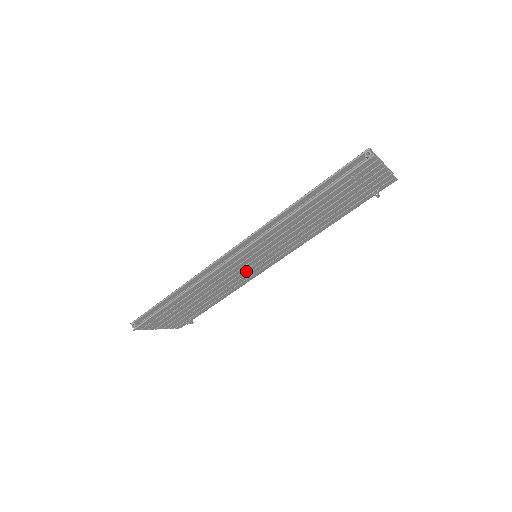
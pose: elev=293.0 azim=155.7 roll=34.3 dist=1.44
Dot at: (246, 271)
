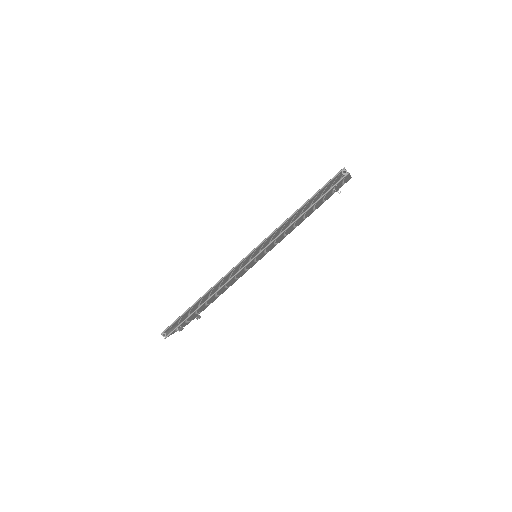
Dot at: (247, 268)
